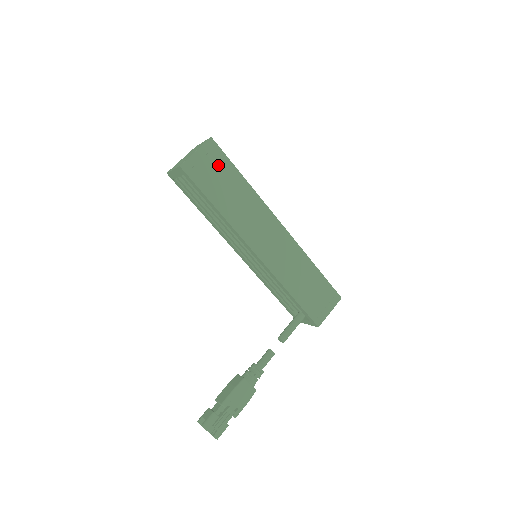
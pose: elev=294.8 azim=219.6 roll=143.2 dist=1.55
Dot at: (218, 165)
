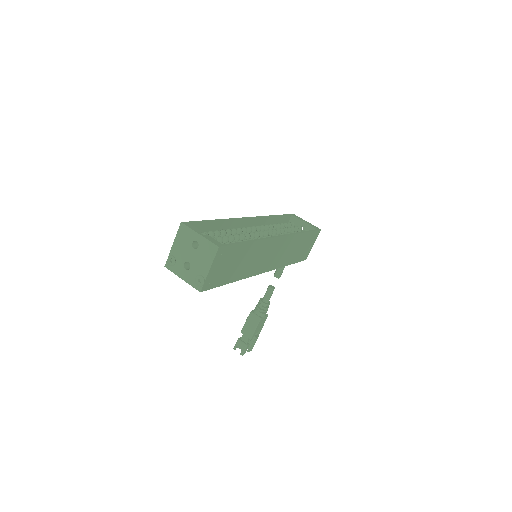
Dot at: (229, 258)
